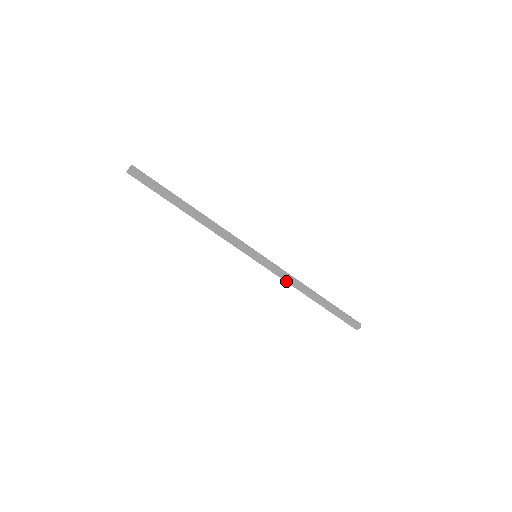
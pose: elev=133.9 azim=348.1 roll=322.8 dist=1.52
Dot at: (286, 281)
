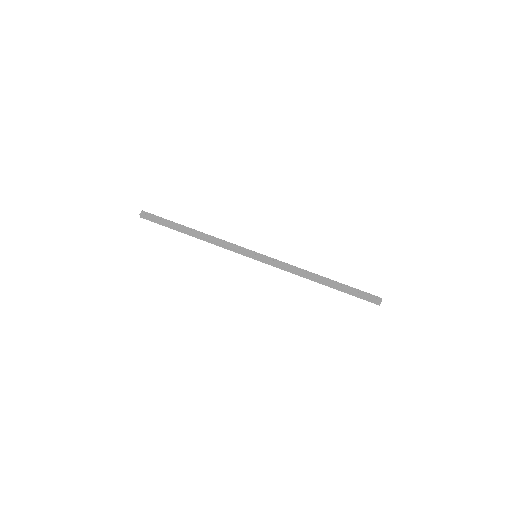
Dot at: (290, 272)
